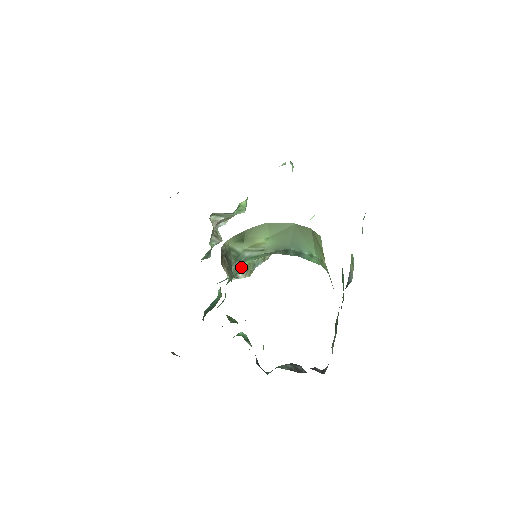
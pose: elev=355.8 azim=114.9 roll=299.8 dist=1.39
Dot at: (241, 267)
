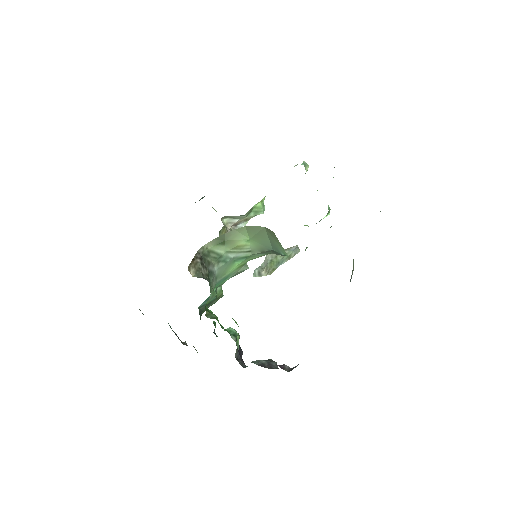
Dot at: (232, 267)
